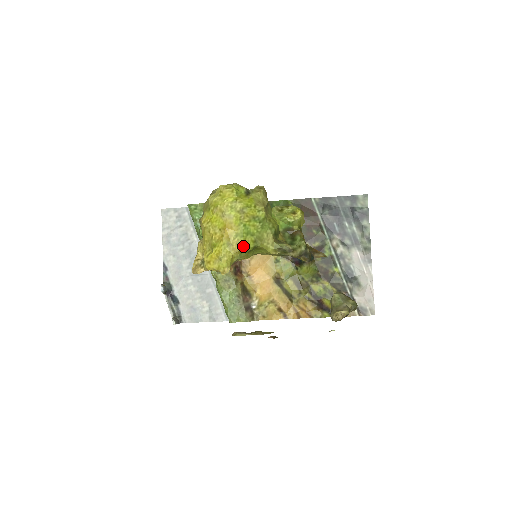
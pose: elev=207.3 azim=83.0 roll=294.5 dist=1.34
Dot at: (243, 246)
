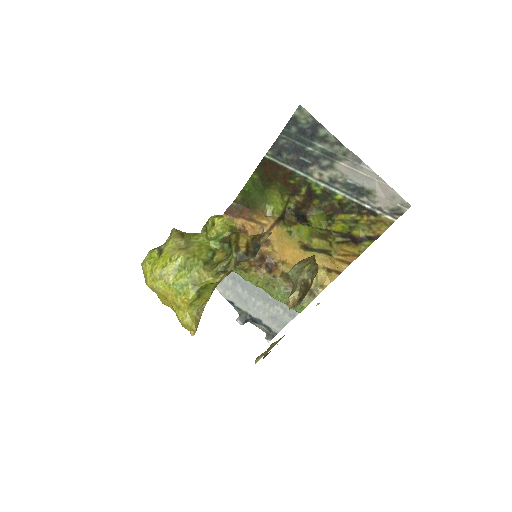
Dot at: (187, 300)
